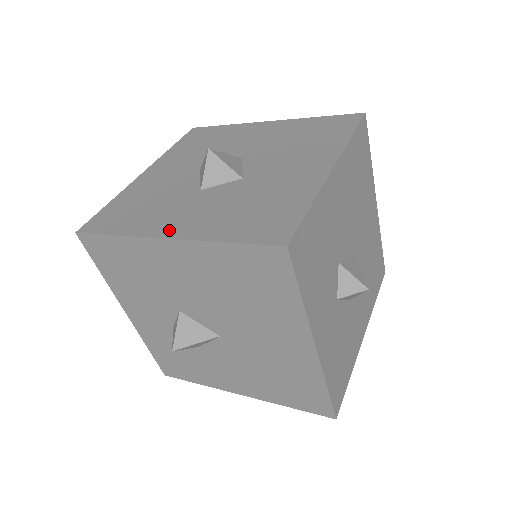
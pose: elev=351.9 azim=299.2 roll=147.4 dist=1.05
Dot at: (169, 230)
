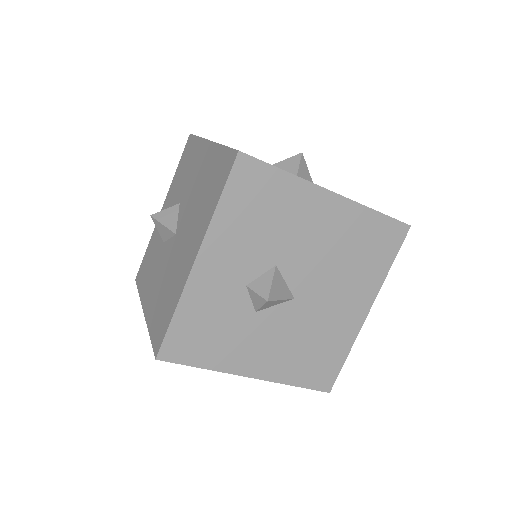
Dot at: occluded
